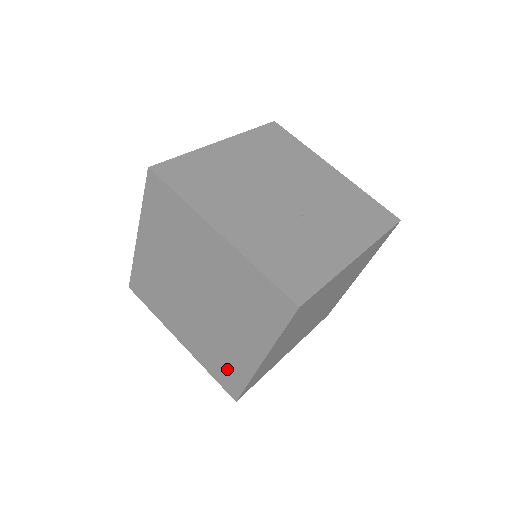
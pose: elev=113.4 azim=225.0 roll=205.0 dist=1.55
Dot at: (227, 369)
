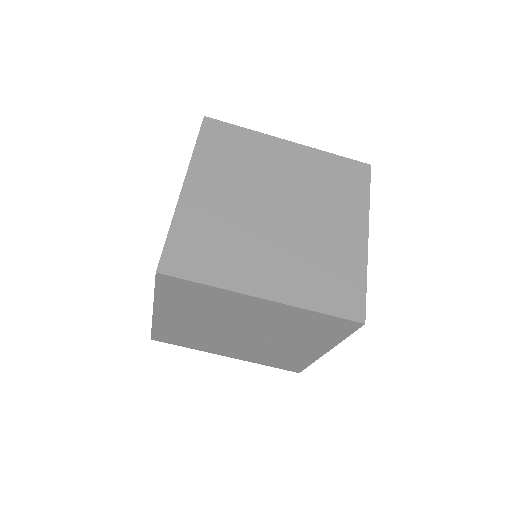
Dot at: occluded
